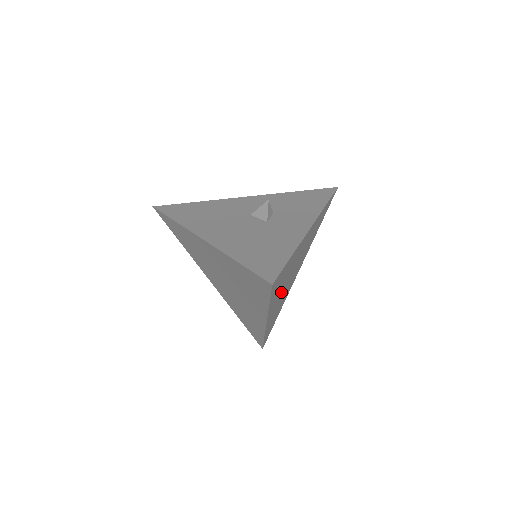
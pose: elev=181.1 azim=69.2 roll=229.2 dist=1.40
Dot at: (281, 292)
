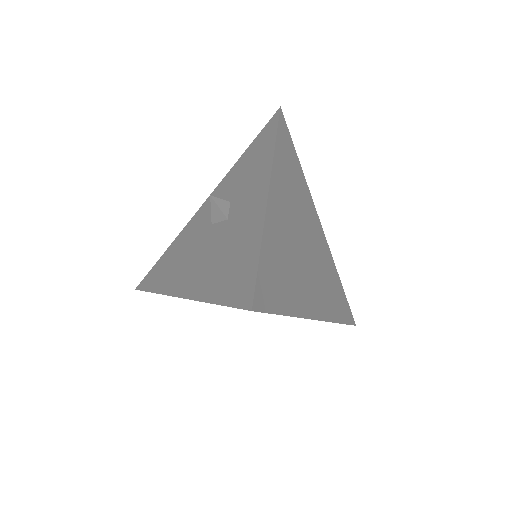
Dot at: (304, 277)
